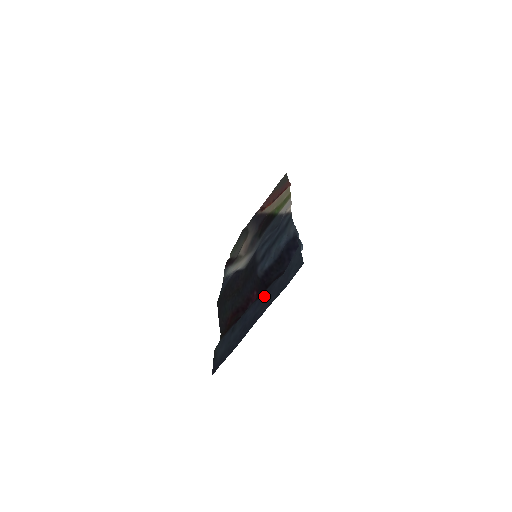
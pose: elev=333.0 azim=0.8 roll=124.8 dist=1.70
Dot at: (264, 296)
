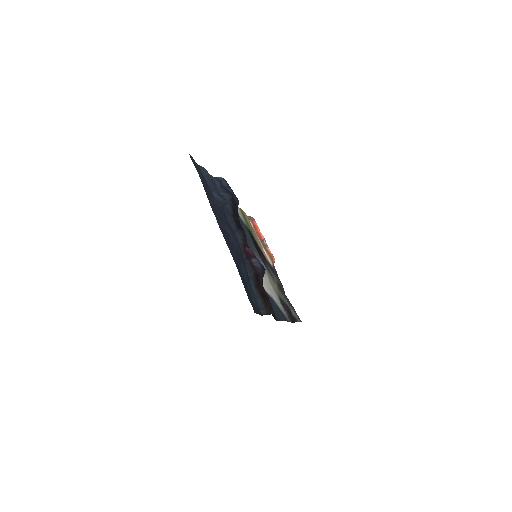
Dot at: (228, 224)
